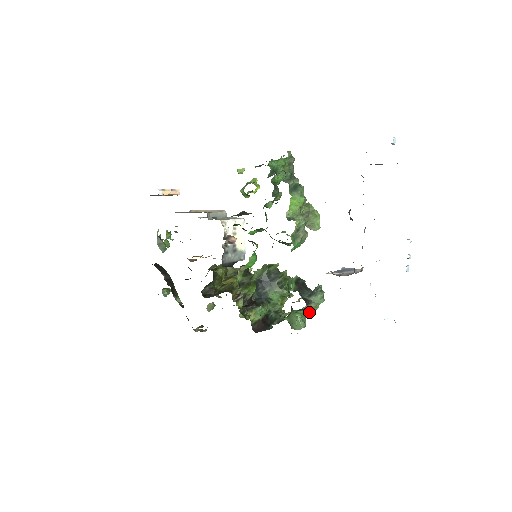
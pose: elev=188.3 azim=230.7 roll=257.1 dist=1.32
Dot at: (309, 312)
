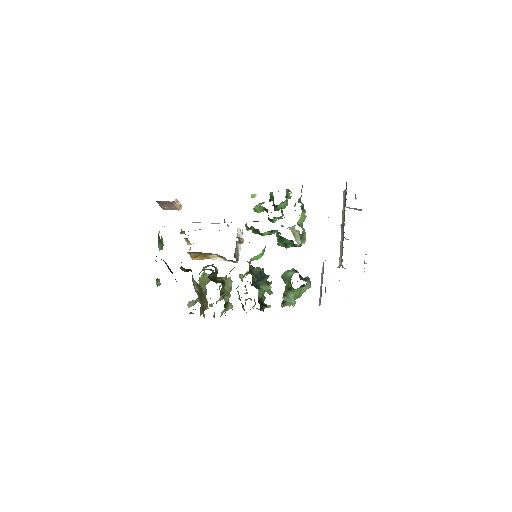
Dot at: occluded
